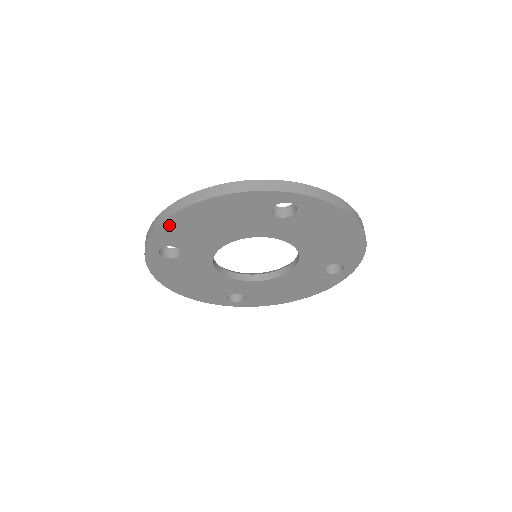
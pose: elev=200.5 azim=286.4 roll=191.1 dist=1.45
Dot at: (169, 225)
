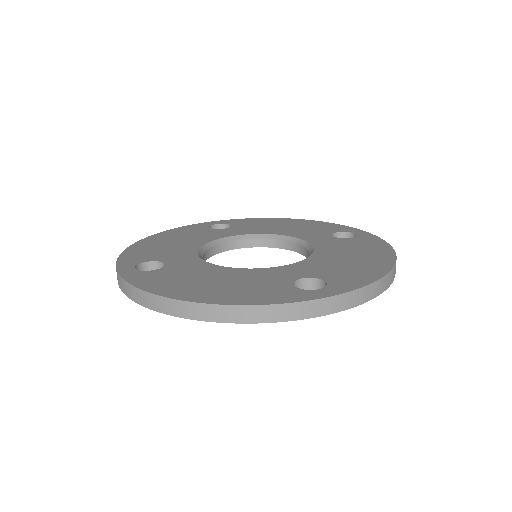
Dot at: occluded
